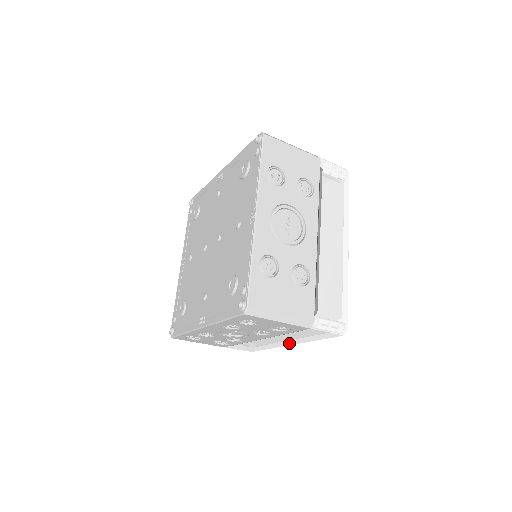
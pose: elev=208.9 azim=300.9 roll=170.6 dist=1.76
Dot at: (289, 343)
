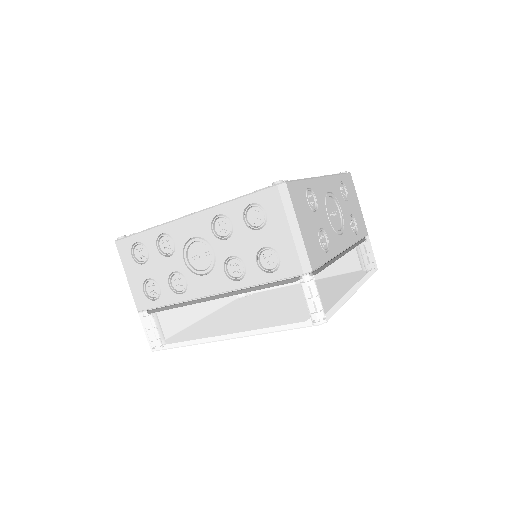
Dot at: (229, 330)
